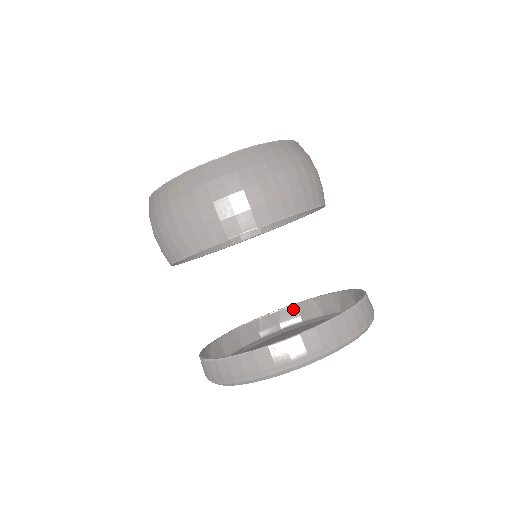
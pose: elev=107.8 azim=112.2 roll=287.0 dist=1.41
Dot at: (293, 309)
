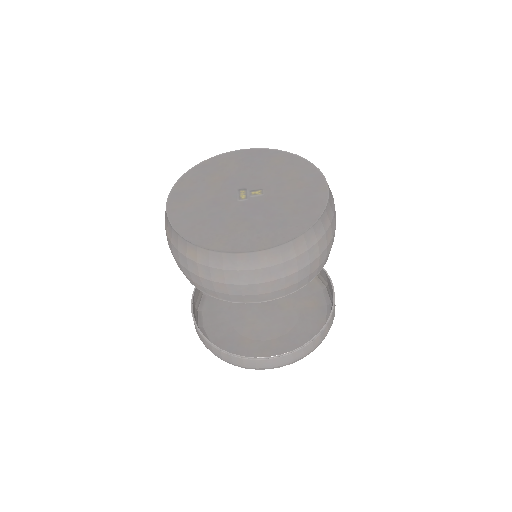
Dot at: occluded
